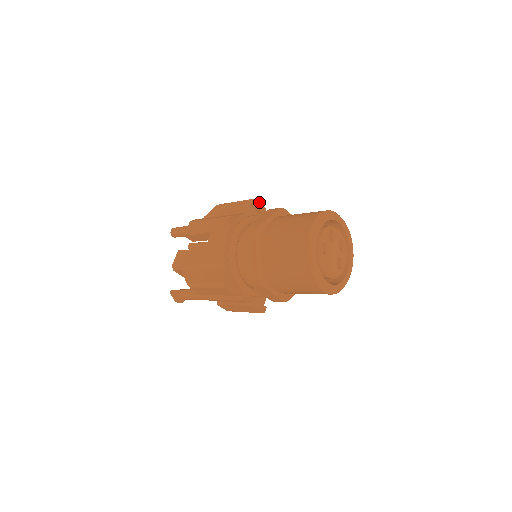
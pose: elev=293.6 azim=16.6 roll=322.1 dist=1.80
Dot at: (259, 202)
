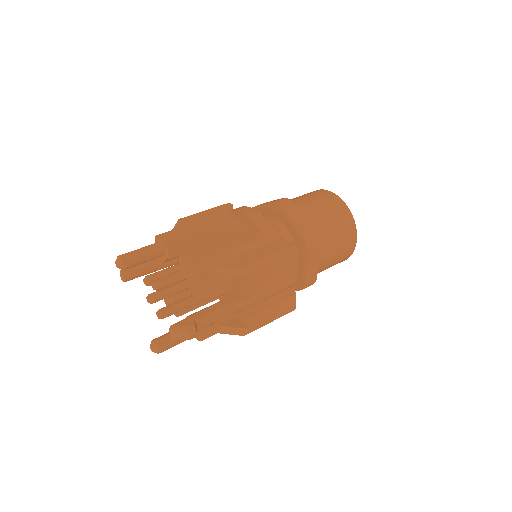
Dot at: occluded
